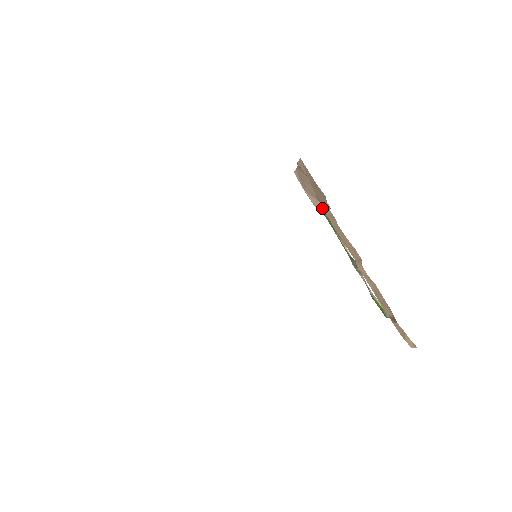
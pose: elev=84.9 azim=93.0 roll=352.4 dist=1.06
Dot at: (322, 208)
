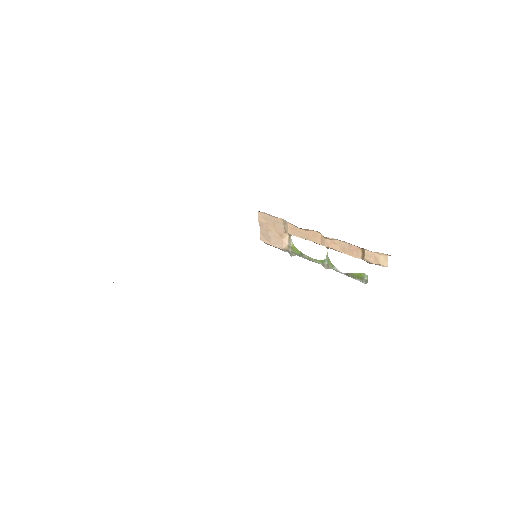
Dot at: (287, 244)
